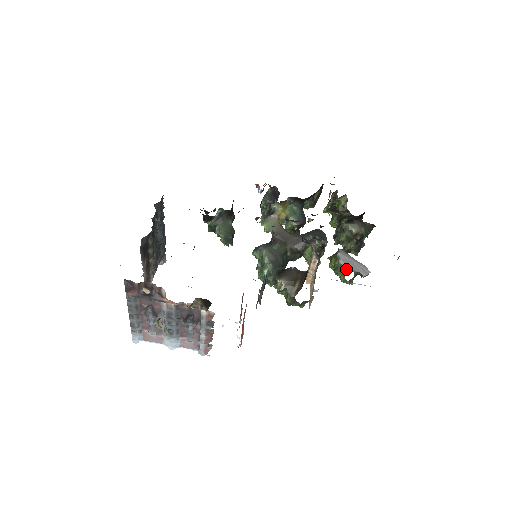
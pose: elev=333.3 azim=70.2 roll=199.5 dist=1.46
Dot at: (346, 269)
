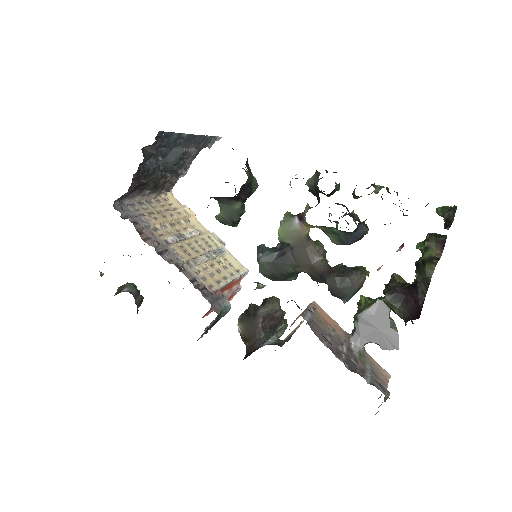
Dot at: (355, 336)
